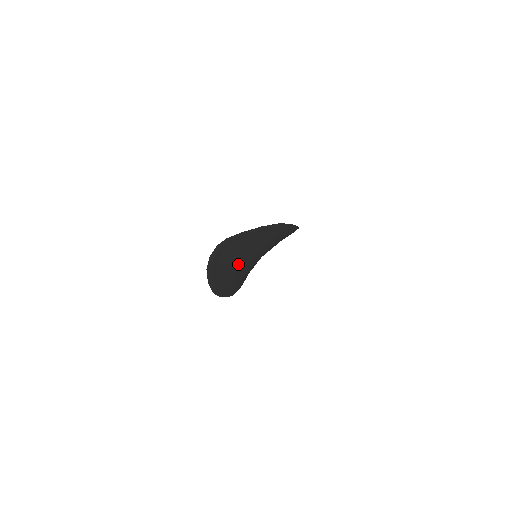
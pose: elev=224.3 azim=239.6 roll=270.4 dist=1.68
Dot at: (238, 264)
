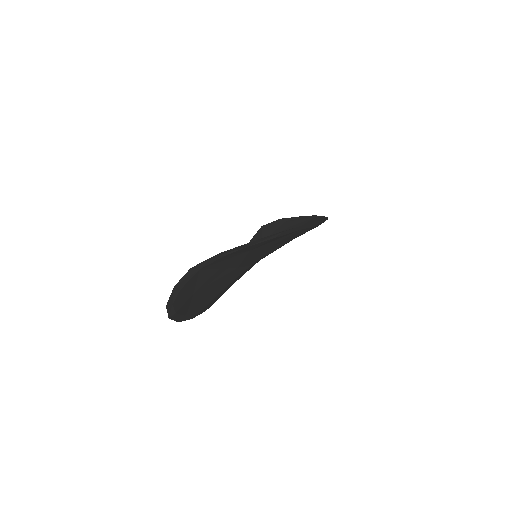
Dot at: (227, 278)
